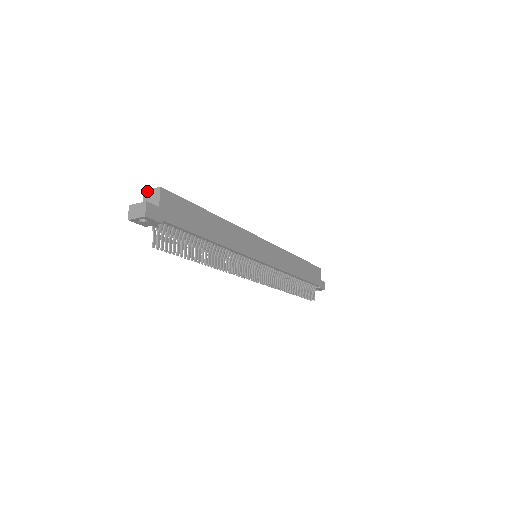
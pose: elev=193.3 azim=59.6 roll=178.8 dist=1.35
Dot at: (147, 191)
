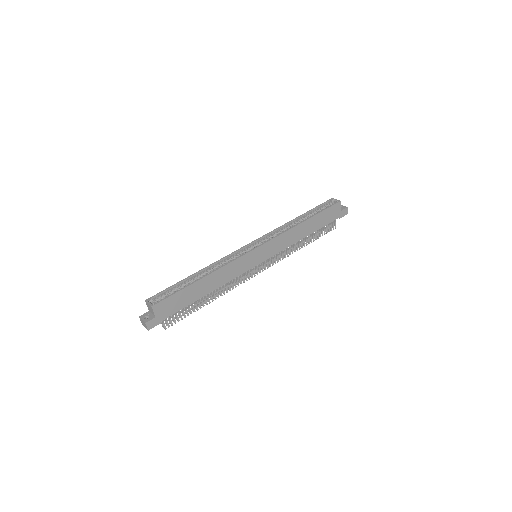
Dot at: (146, 302)
